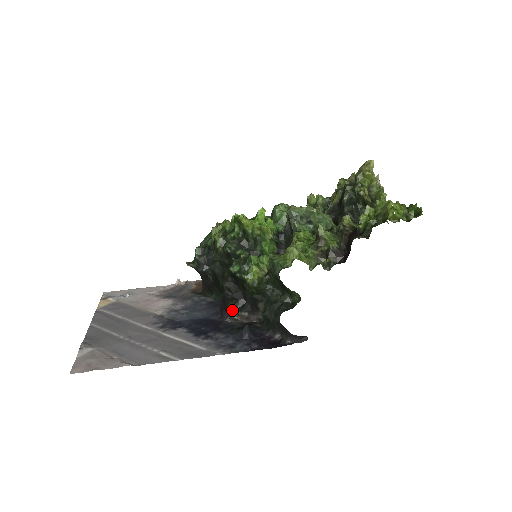
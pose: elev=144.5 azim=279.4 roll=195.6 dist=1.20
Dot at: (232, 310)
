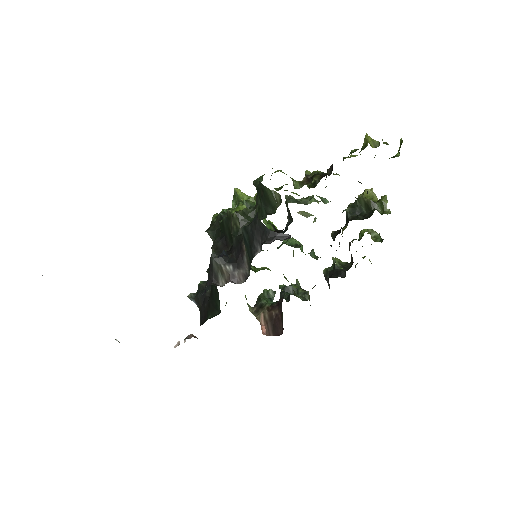
Dot at: (215, 262)
